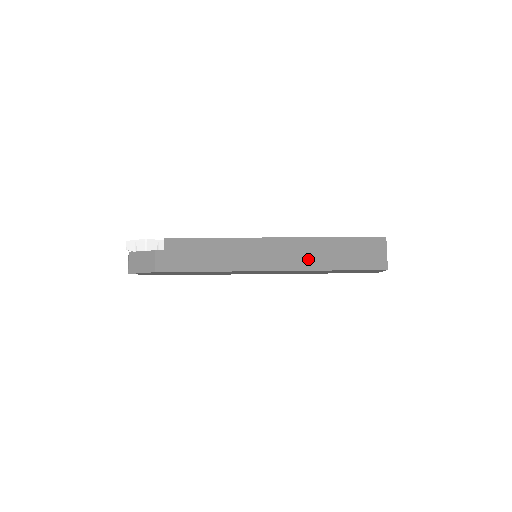
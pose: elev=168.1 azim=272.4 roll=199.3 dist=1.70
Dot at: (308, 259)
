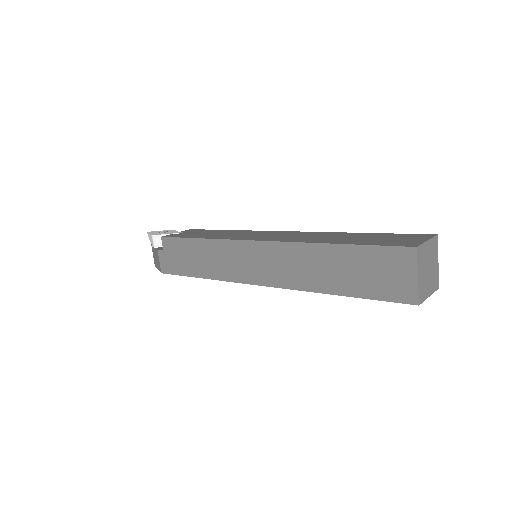
Dot at: (299, 274)
